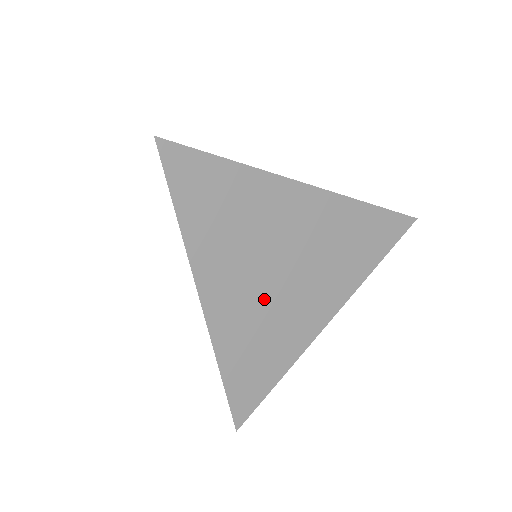
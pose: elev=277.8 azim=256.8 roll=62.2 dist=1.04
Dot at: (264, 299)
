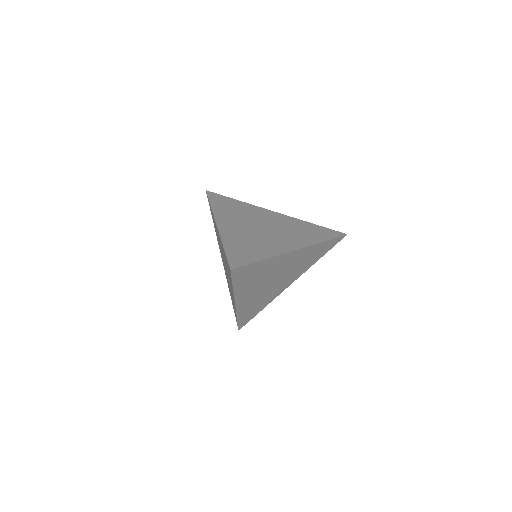
Dot at: (252, 232)
